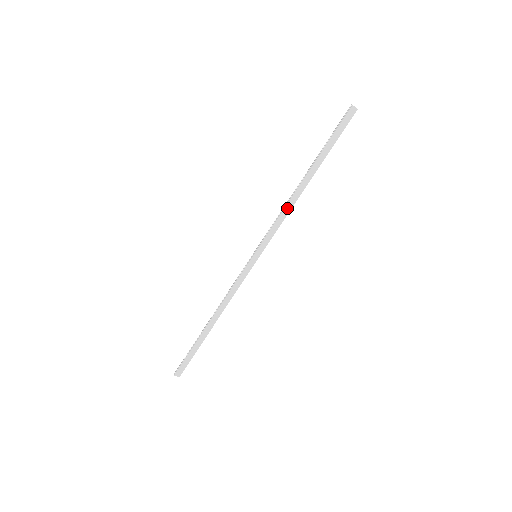
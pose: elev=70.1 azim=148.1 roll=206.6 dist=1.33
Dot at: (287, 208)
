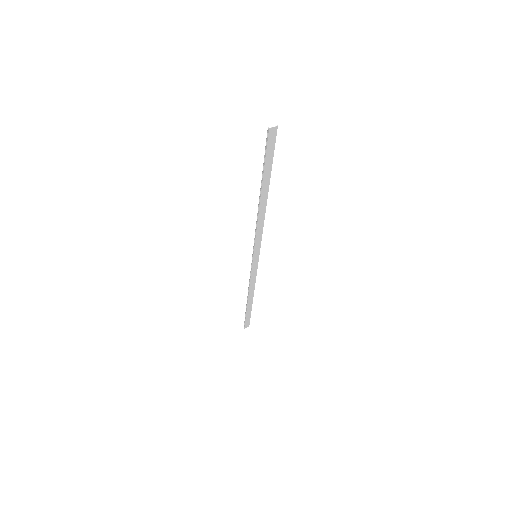
Dot at: (260, 221)
